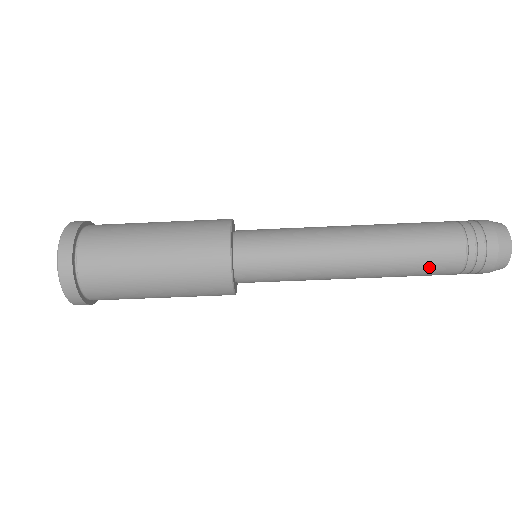
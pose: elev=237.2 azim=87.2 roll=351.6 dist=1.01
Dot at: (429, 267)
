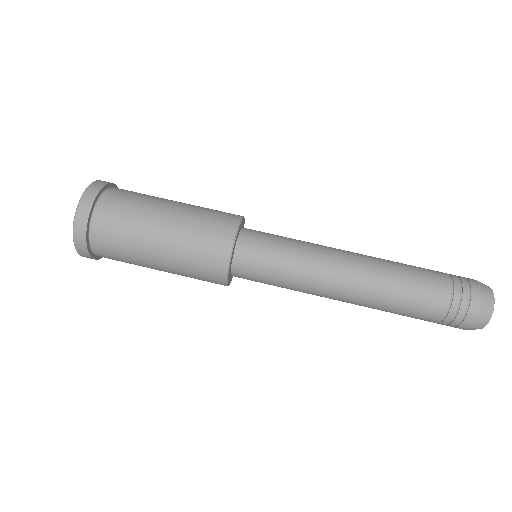
Dot at: (416, 296)
